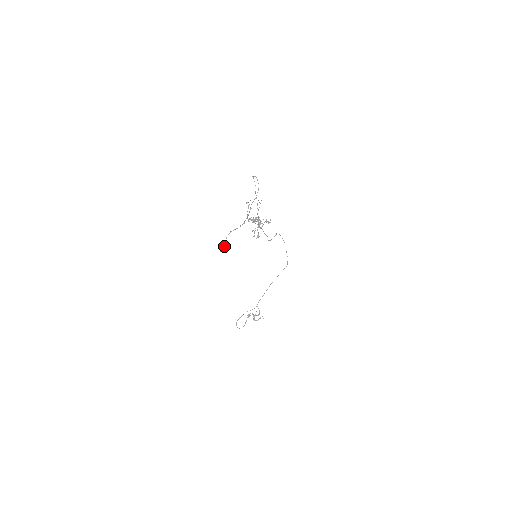
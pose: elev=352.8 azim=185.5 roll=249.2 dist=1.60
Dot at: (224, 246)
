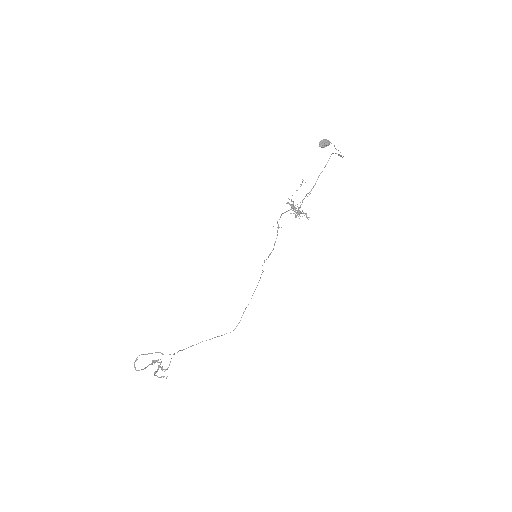
Dot at: (328, 141)
